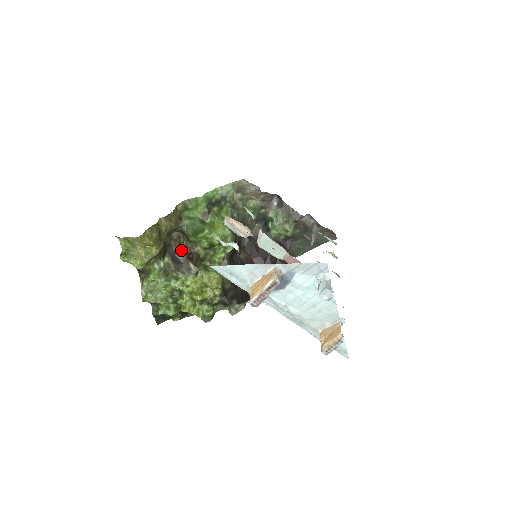
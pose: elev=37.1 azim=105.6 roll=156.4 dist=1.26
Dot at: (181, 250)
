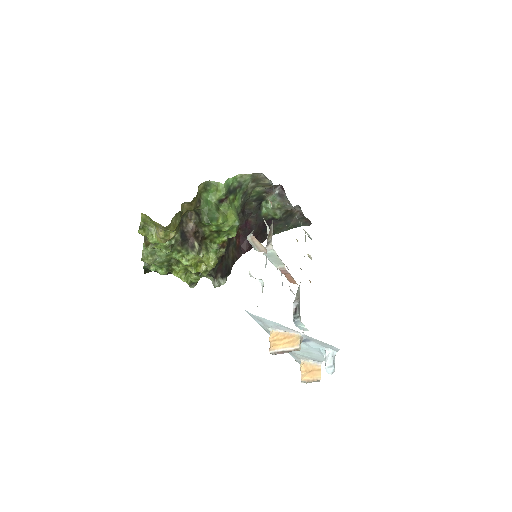
Dot at: (191, 228)
